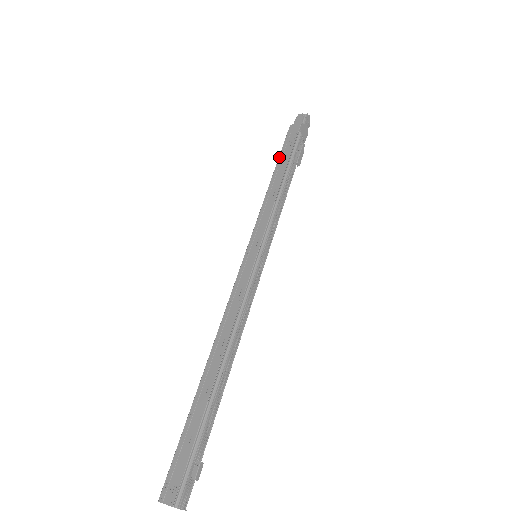
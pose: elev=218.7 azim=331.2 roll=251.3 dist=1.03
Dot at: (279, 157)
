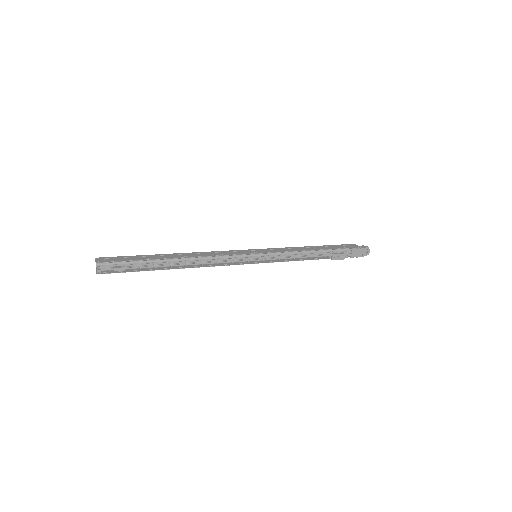
Dot at: (328, 245)
